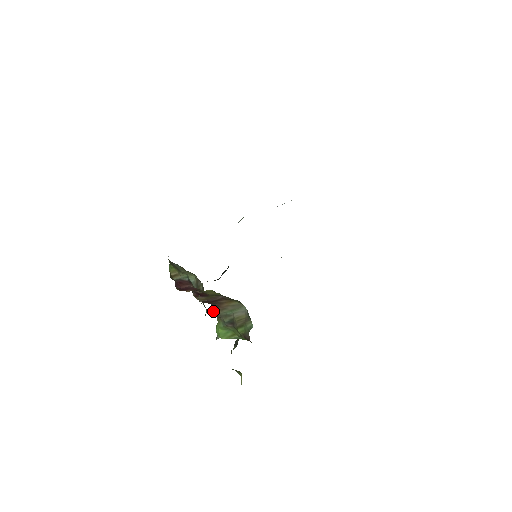
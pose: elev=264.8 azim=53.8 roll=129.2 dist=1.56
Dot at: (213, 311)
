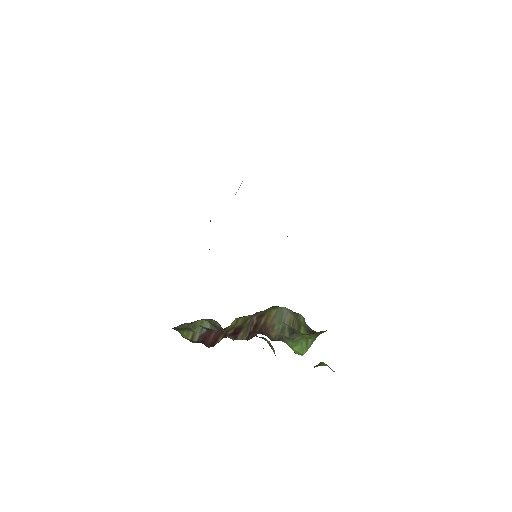
Dot at: (270, 338)
